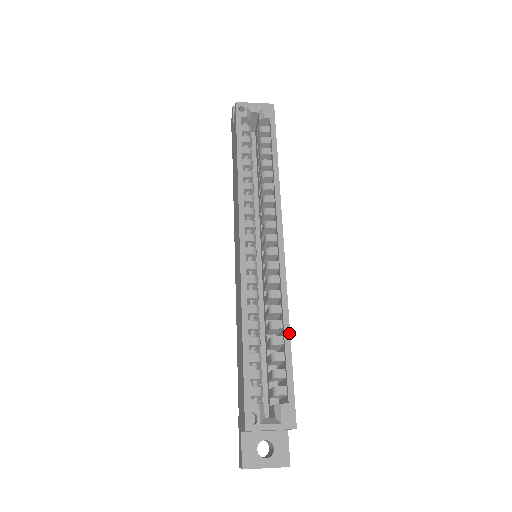
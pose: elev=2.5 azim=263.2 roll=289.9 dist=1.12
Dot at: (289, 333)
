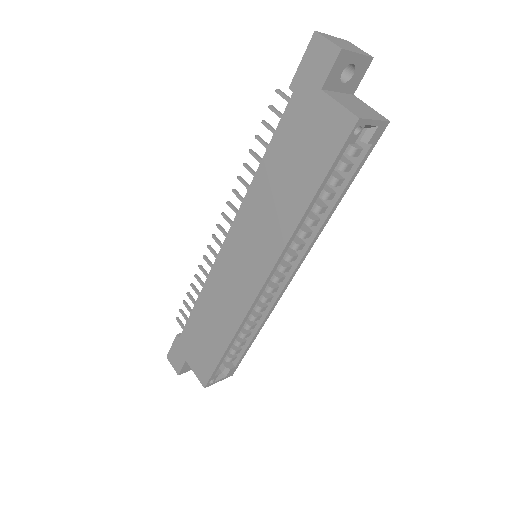
Dot at: occluded
